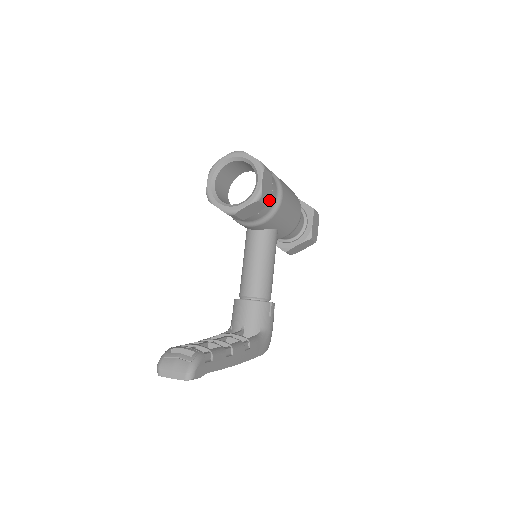
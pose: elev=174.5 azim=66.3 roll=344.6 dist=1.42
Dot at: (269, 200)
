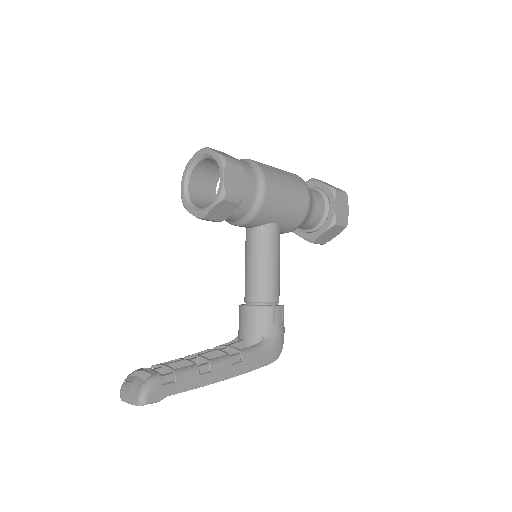
Dot at: (242, 195)
